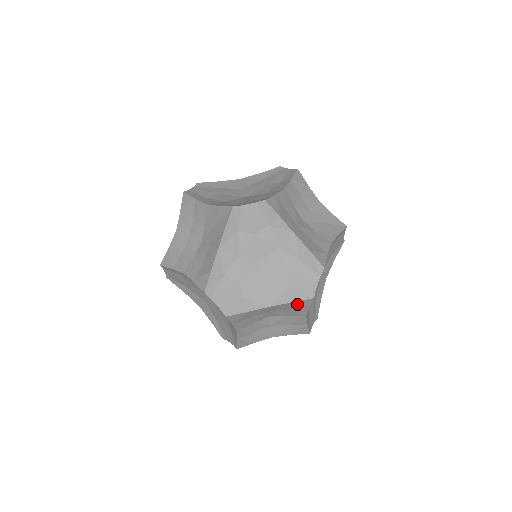
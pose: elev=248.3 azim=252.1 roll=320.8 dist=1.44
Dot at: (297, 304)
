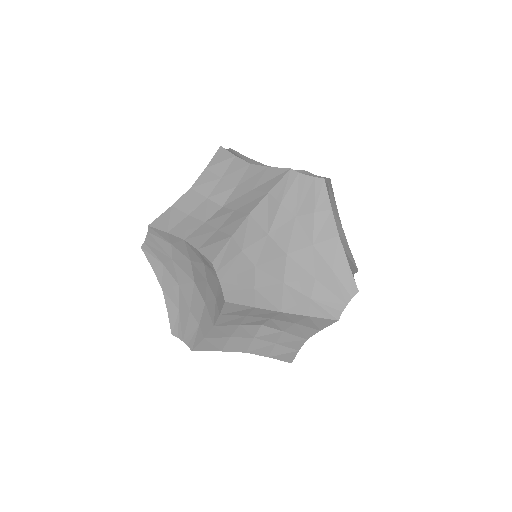
Dot at: (231, 312)
